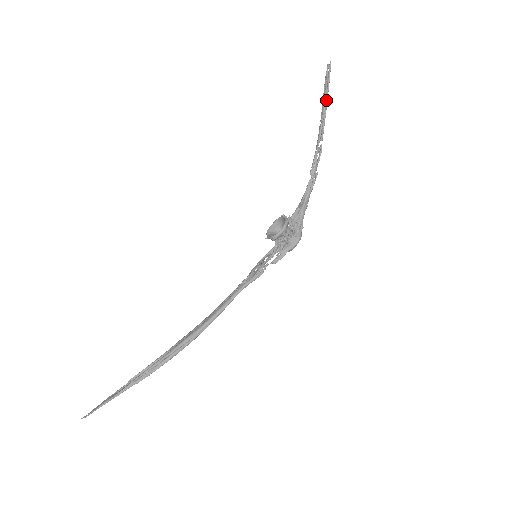
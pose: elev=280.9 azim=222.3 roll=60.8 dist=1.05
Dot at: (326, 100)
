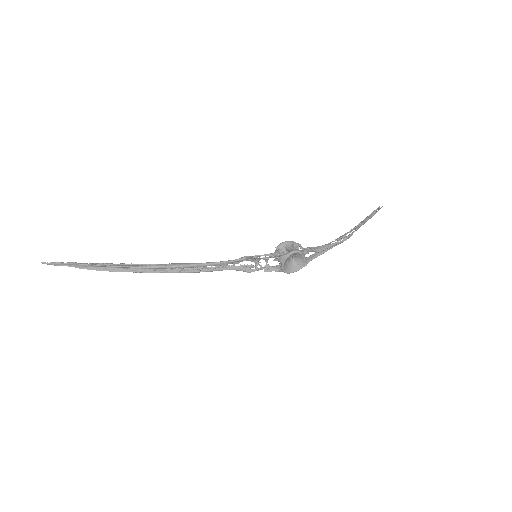
Dot at: (370, 217)
